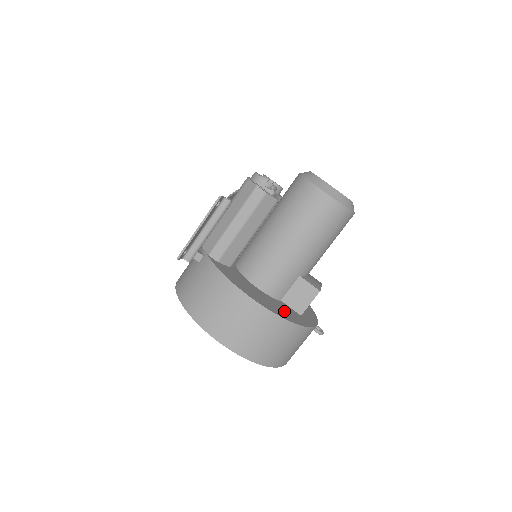
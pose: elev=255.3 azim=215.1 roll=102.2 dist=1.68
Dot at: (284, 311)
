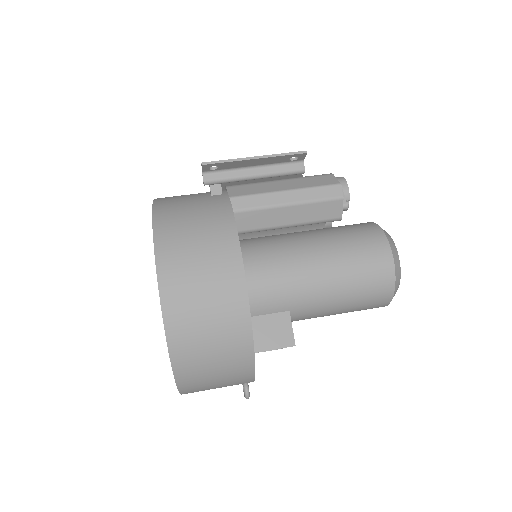
Dot at: occluded
